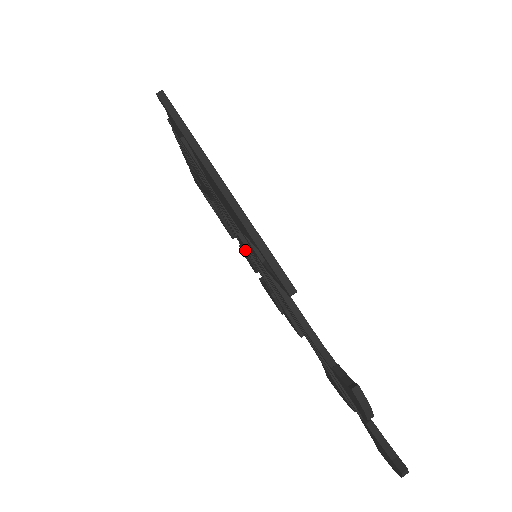
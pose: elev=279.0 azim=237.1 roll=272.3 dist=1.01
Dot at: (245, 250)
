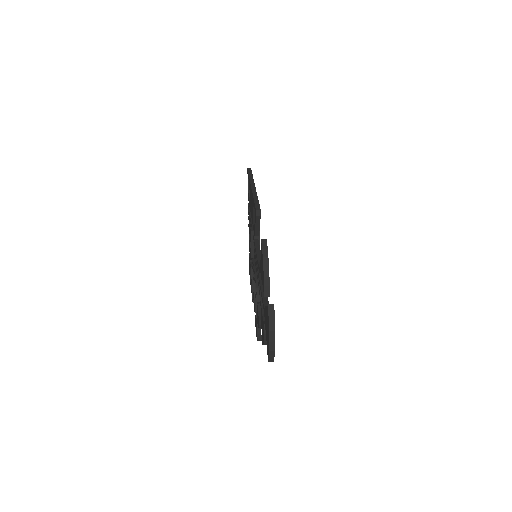
Dot at: (251, 245)
